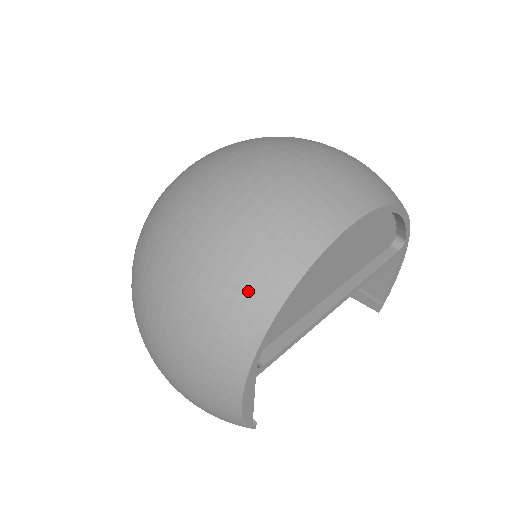
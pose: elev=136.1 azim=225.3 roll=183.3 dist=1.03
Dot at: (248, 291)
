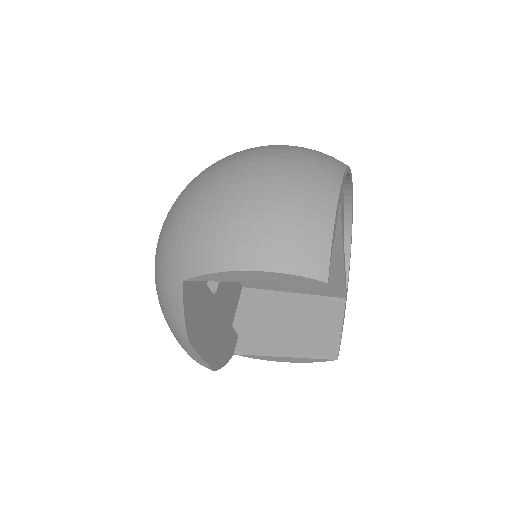
Dot at: (327, 155)
